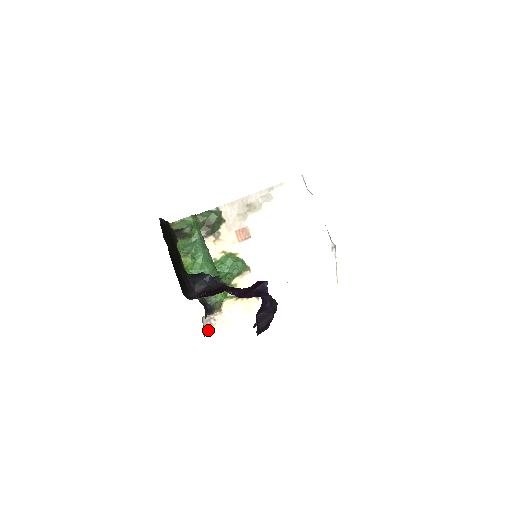
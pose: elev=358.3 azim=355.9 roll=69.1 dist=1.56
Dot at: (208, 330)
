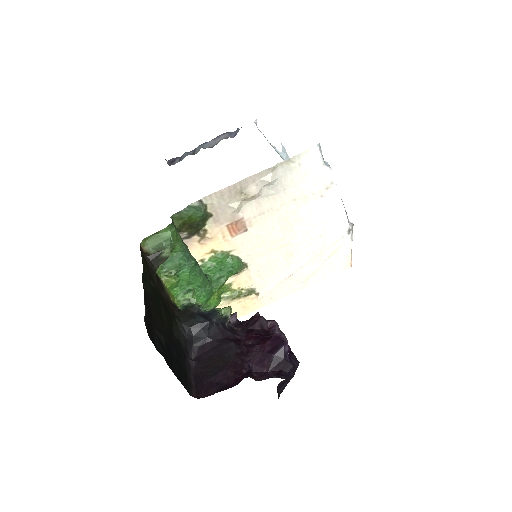
Dot at: occluded
